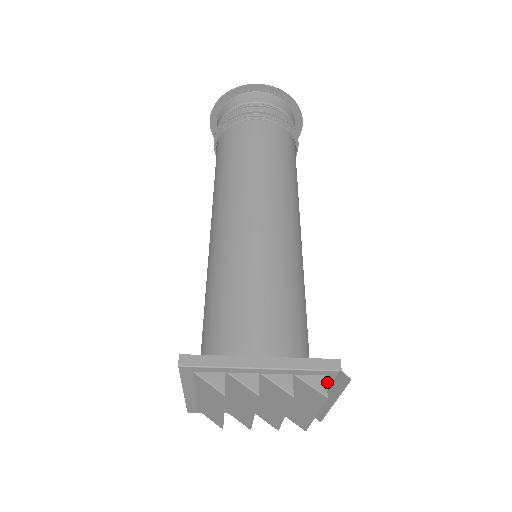
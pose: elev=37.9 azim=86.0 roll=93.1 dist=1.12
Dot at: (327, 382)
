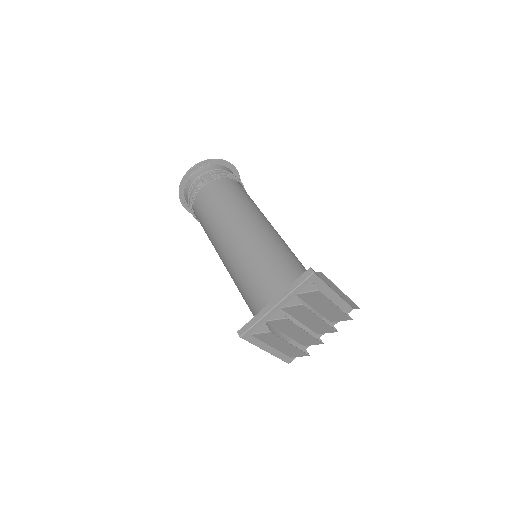
Dot at: (320, 284)
